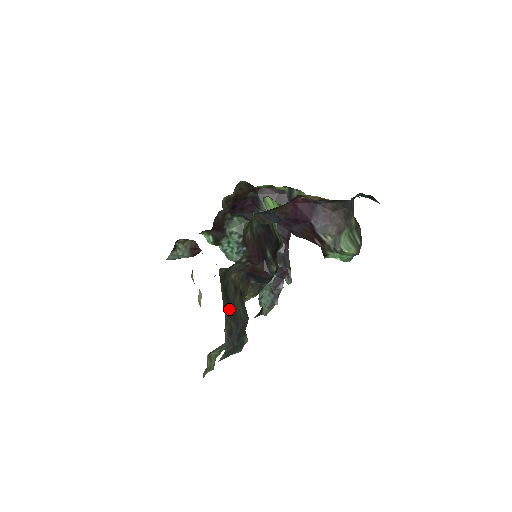
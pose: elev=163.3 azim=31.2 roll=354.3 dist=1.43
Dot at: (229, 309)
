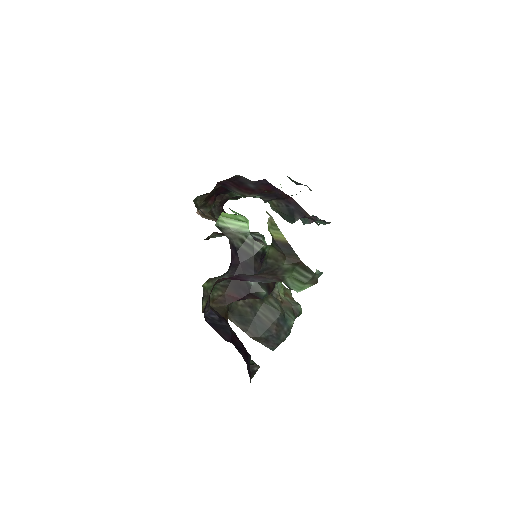
Dot at: (254, 328)
